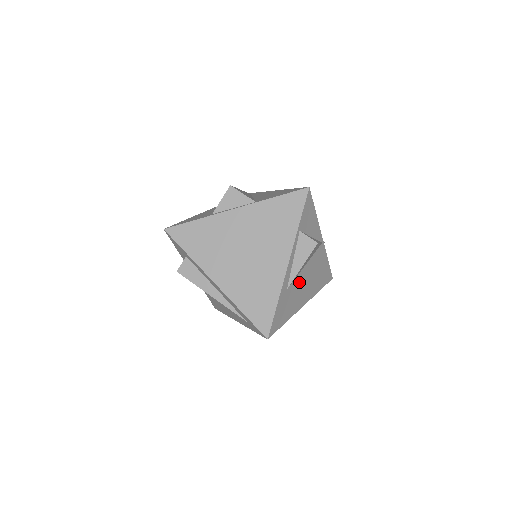
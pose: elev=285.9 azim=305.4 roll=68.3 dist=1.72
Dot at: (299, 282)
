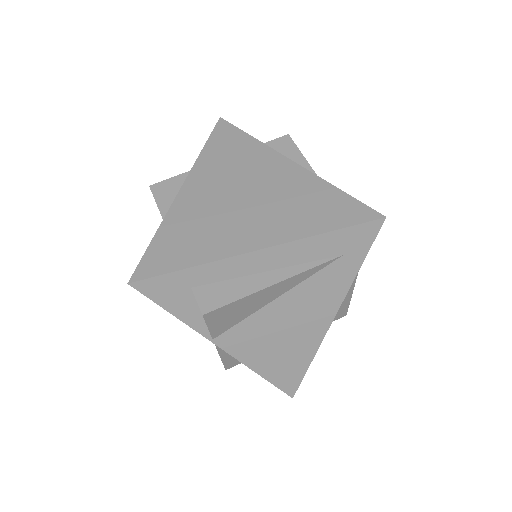
Dot at: occluded
